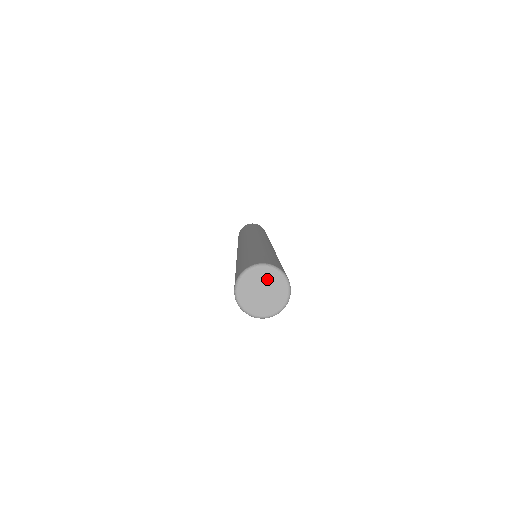
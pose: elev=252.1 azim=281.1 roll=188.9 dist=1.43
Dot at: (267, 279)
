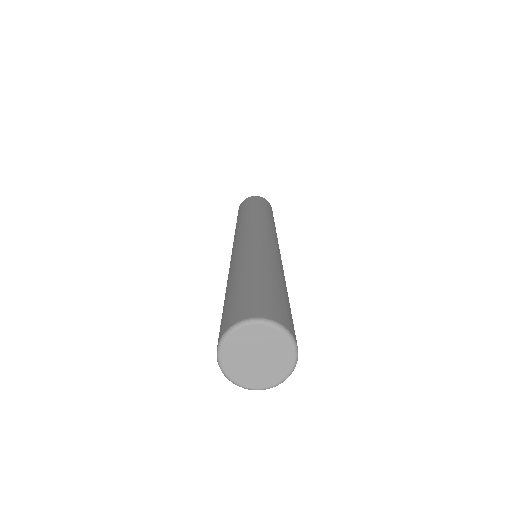
Dot at: (246, 342)
